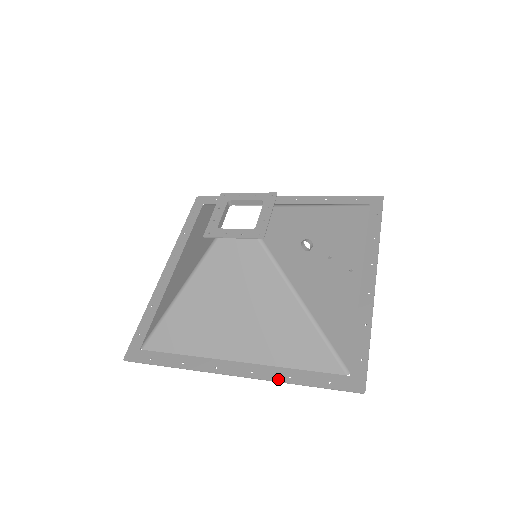
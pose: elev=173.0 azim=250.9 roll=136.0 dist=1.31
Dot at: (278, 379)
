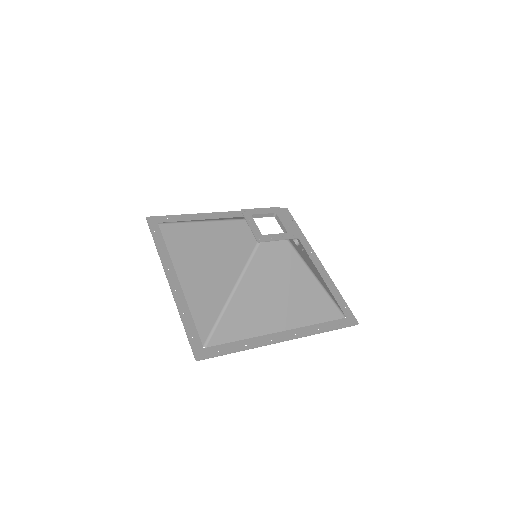
Dot at: (313, 333)
